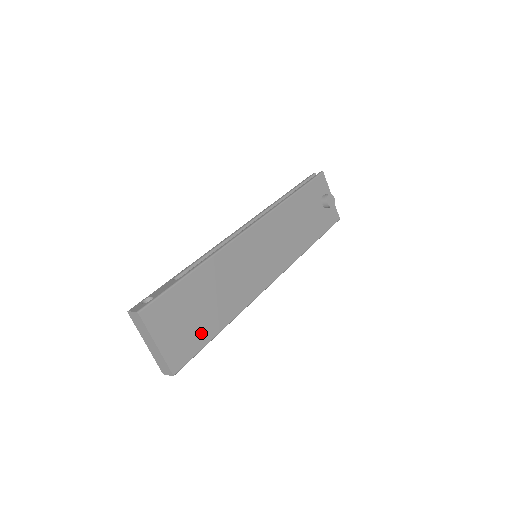
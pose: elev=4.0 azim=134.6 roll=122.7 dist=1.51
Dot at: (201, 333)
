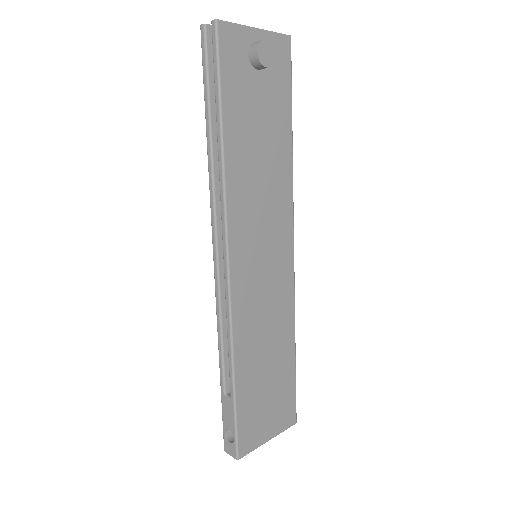
Dot at: (285, 382)
